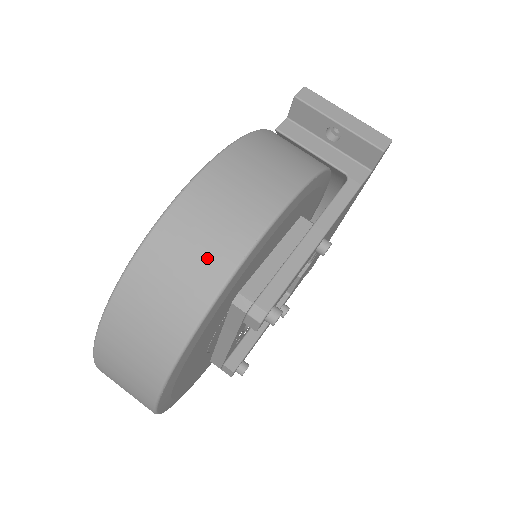
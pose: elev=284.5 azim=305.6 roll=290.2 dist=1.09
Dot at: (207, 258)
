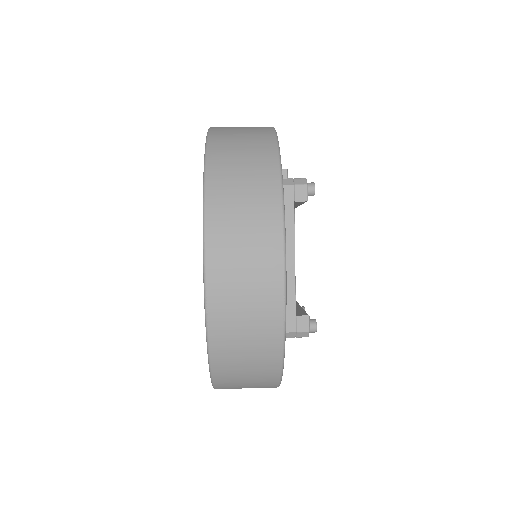
Dot at: (254, 131)
